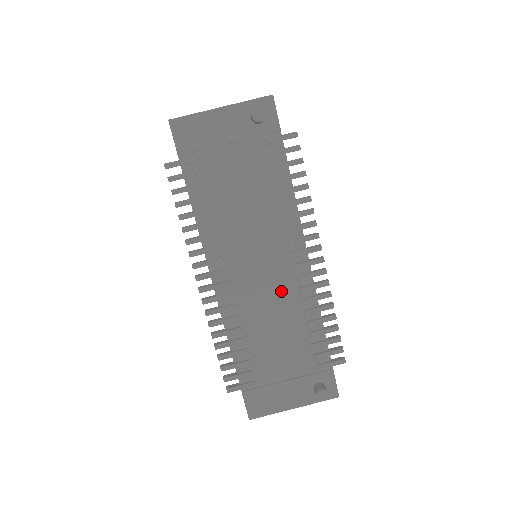
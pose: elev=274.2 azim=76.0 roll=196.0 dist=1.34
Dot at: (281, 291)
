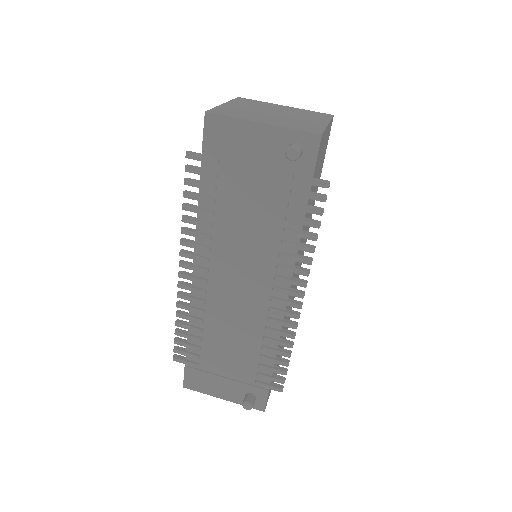
Dot at: (251, 311)
